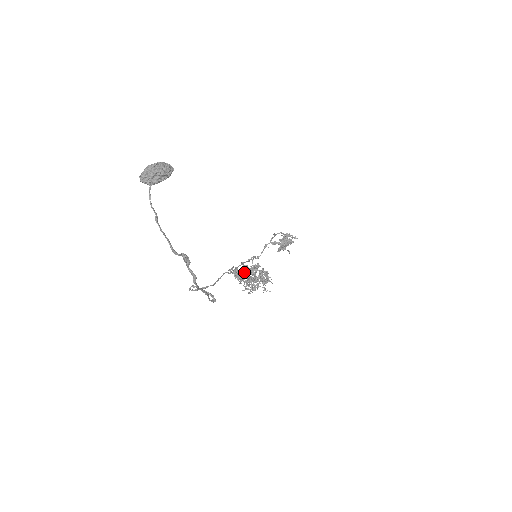
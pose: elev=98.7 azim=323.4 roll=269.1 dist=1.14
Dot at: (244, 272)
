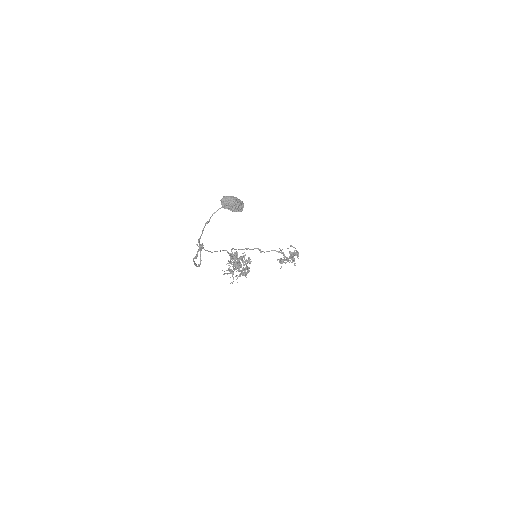
Dot at: occluded
